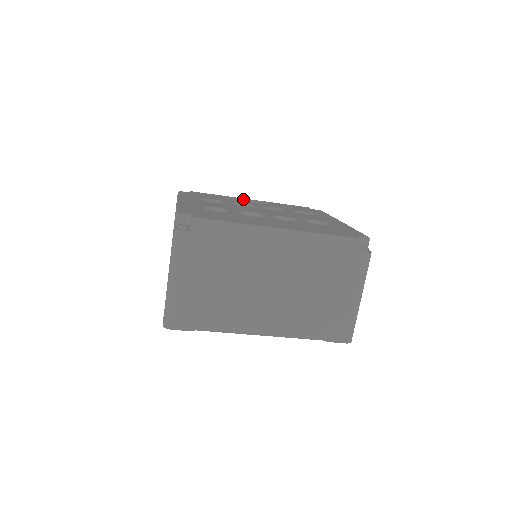
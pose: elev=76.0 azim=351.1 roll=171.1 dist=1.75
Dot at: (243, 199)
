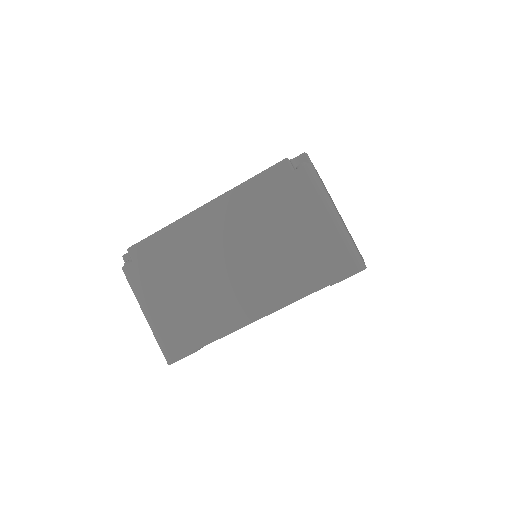
Dot at: occluded
